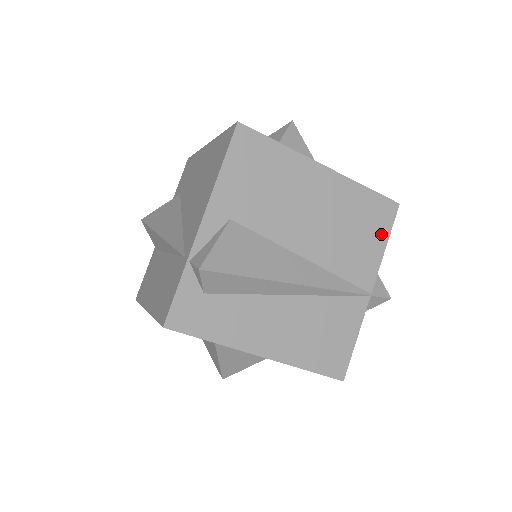
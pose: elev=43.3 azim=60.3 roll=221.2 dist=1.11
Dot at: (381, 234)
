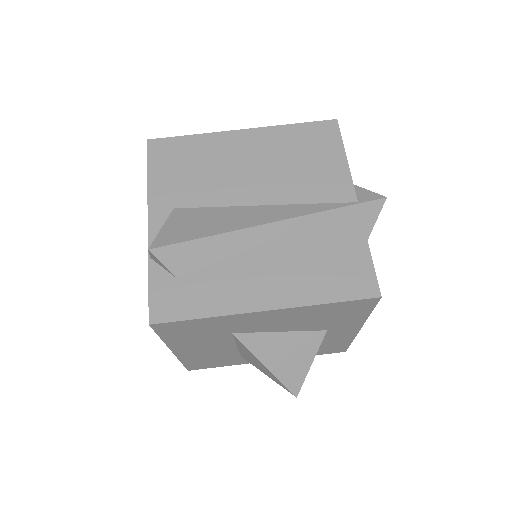
Dot at: (334, 150)
